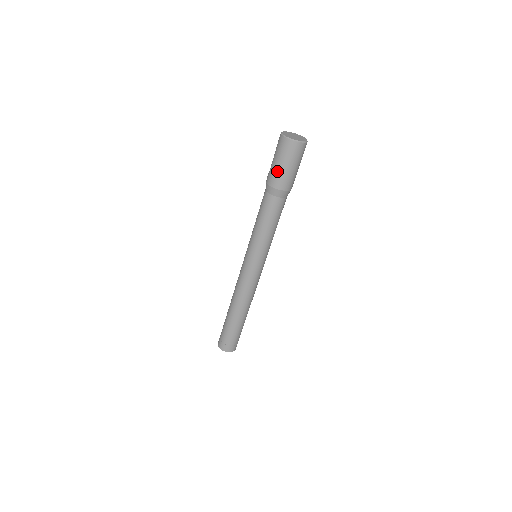
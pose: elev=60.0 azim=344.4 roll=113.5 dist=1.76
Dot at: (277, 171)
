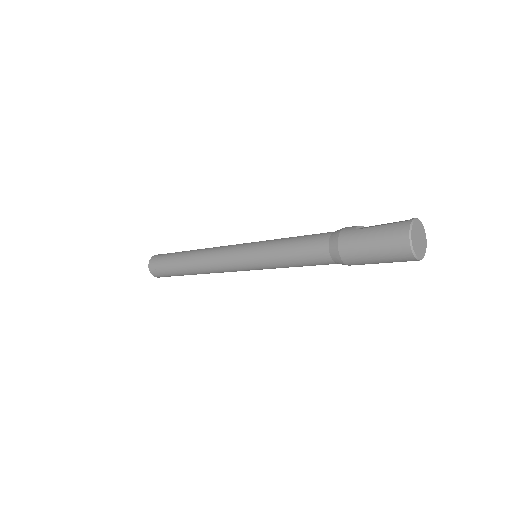
Dot at: (360, 243)
